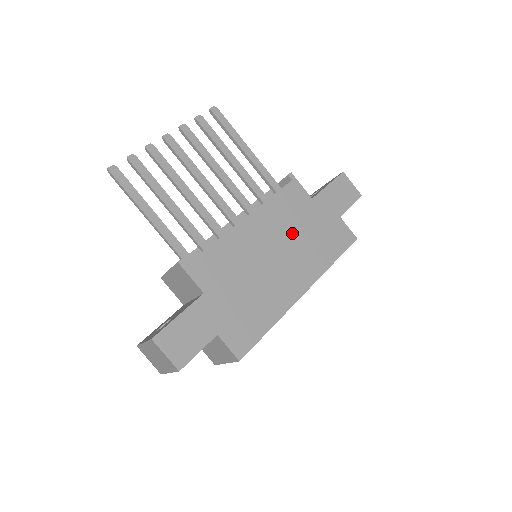
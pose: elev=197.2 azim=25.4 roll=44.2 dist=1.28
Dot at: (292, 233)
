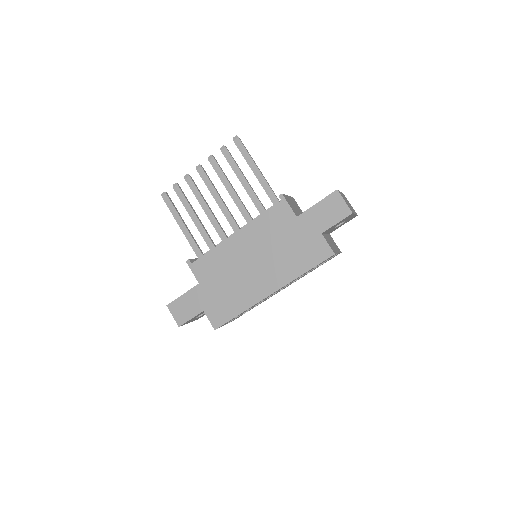
Dot at: (271, 246)
